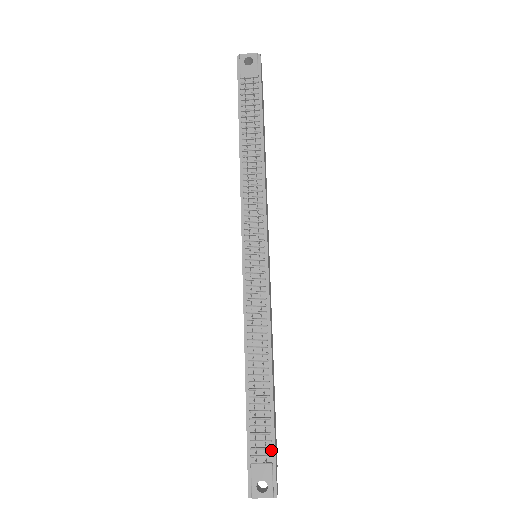
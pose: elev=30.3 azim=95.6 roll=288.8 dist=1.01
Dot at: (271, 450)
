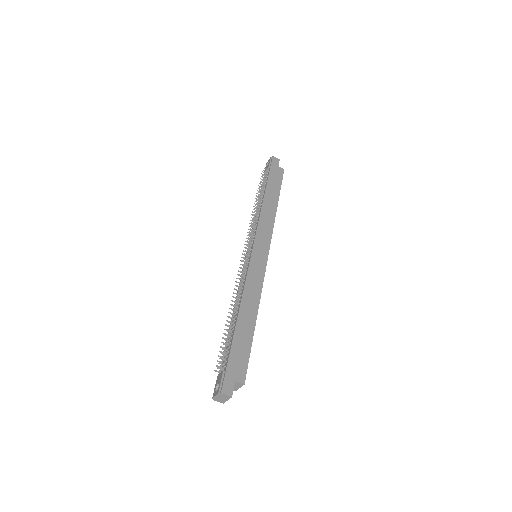
Dot at: (226, 362)
